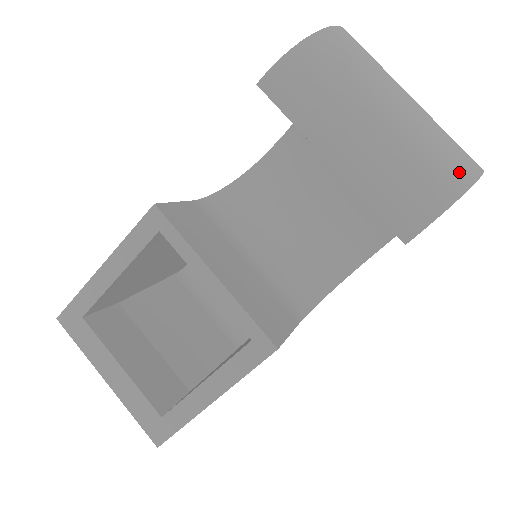
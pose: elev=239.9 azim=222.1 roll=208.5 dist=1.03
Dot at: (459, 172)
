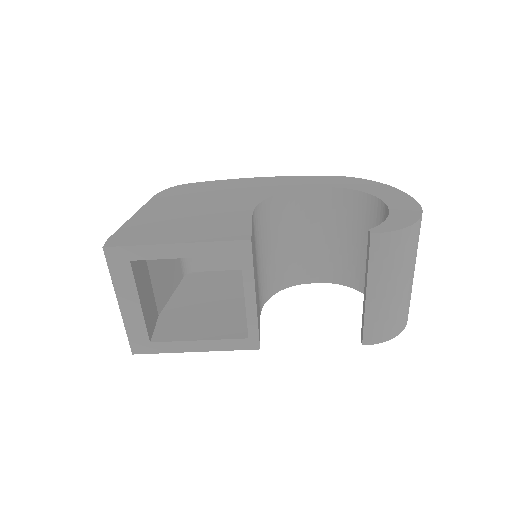
Dot at: (404, 322)
